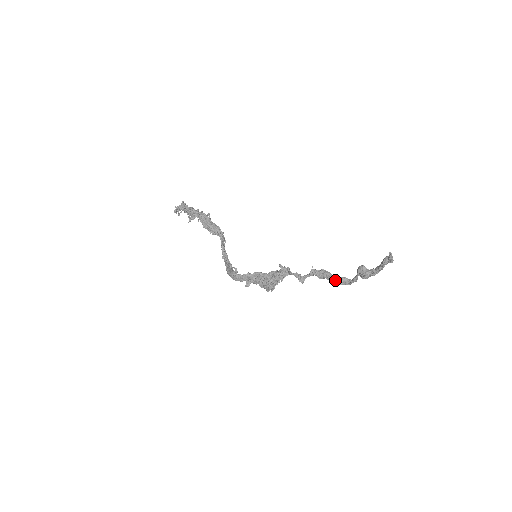
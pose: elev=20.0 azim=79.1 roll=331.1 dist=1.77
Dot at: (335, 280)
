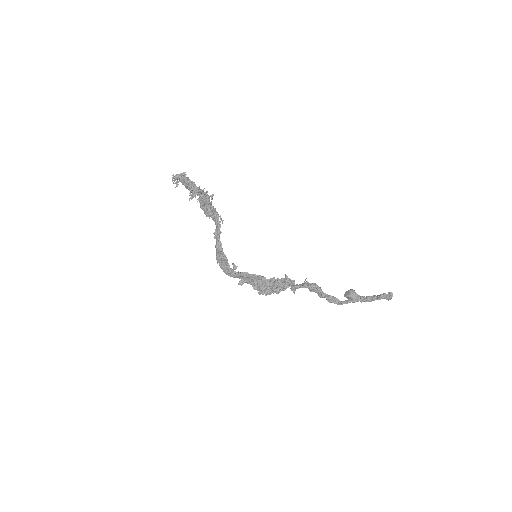
Dot at: (325, 297)
